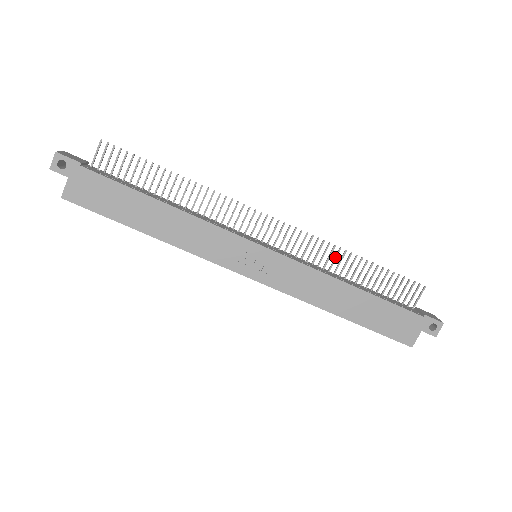
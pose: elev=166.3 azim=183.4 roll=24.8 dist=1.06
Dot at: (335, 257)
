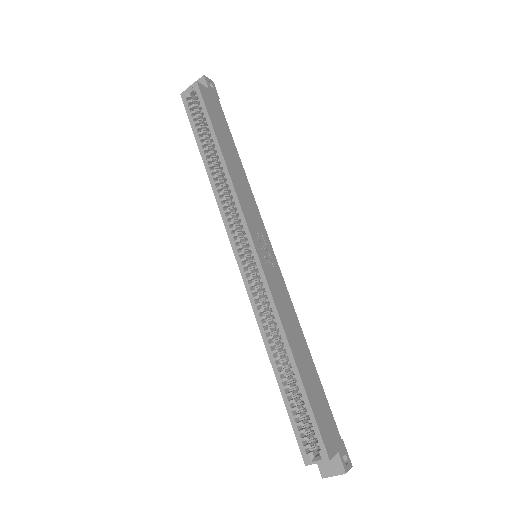
Dot at: occluded
